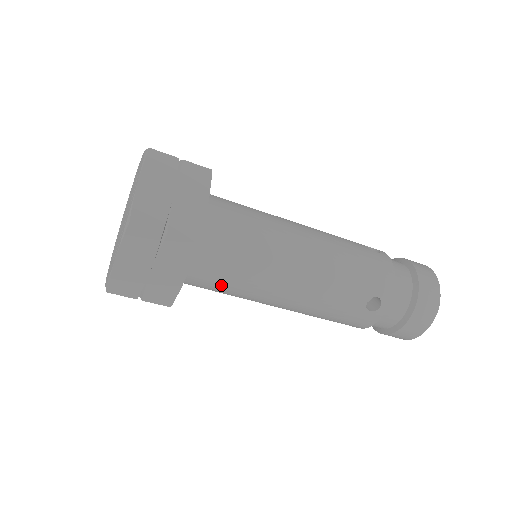
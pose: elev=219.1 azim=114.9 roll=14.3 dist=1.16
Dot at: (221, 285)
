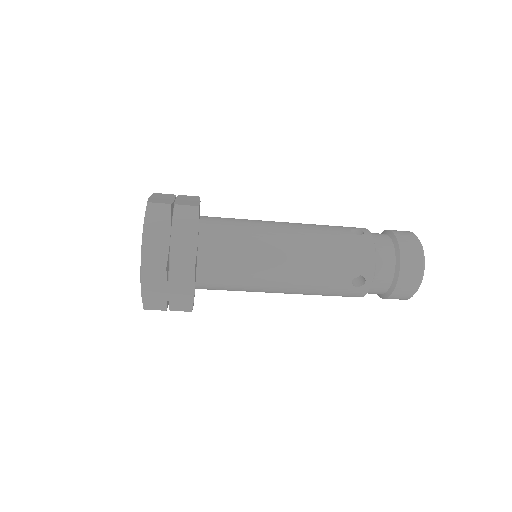
Dot at: (227, 288)
